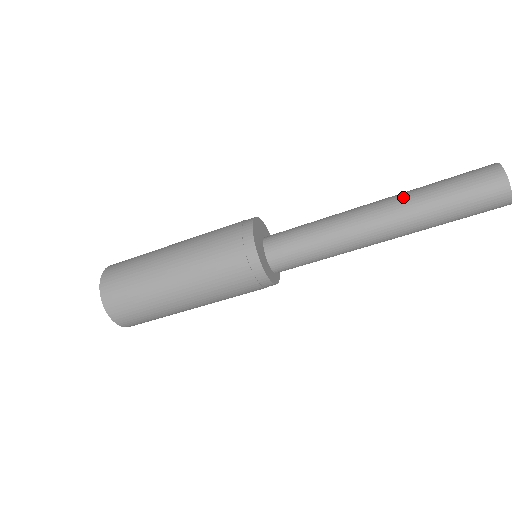
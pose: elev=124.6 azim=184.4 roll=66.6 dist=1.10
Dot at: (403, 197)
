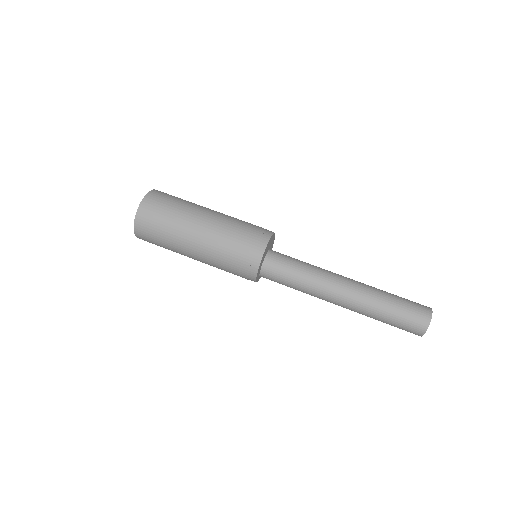
Dot at: (369, 287)
